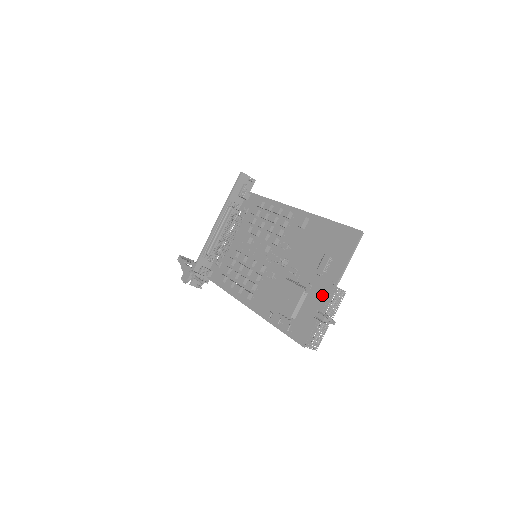
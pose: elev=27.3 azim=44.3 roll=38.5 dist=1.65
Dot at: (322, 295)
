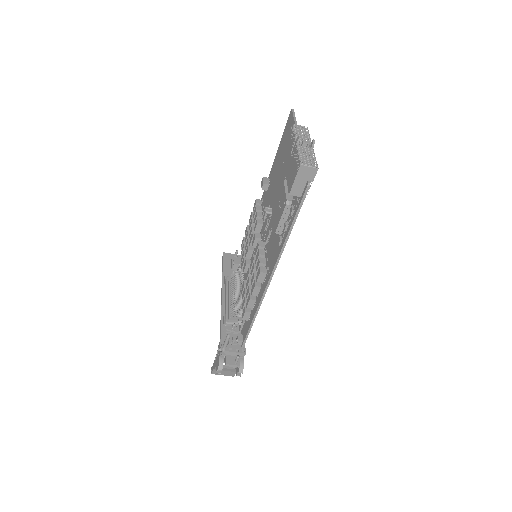
Dot at: (288, 146)
